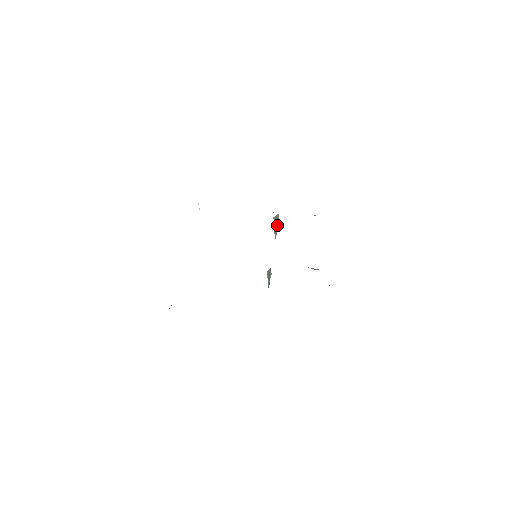
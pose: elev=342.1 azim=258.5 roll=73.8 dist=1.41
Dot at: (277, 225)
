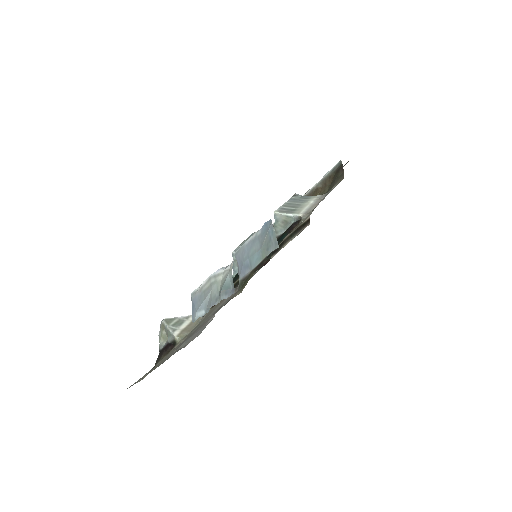
Dot at: (285, 225)
